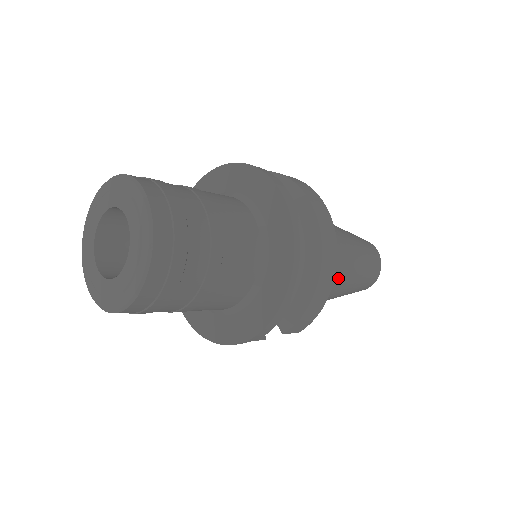
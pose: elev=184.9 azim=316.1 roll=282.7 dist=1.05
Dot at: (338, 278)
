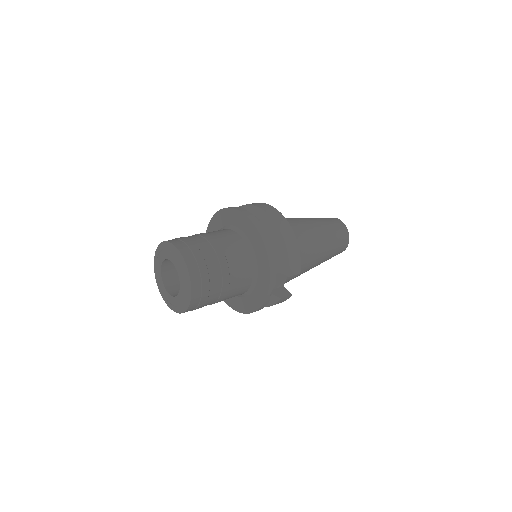
Dot at: (309, 238)
